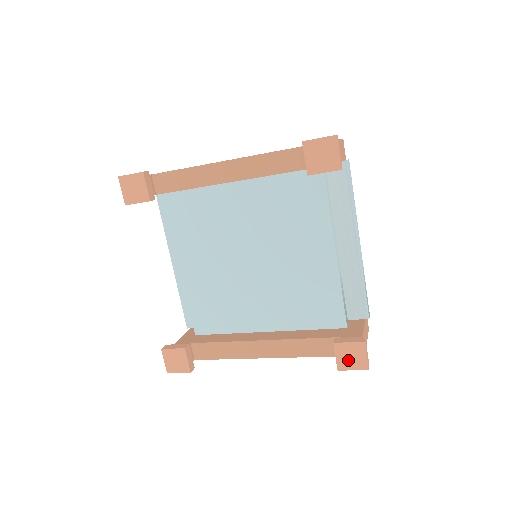
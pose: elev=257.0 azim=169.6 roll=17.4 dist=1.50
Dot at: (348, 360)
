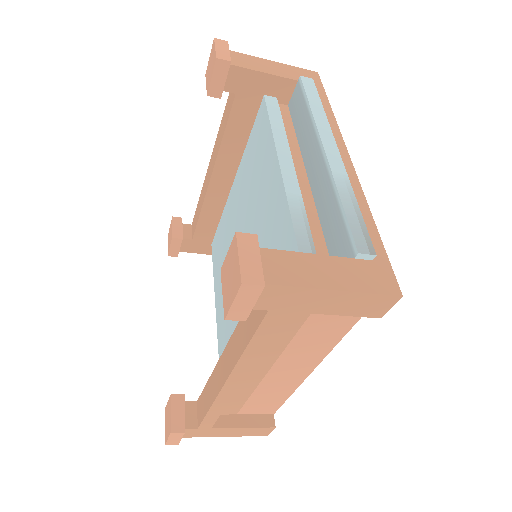
Dot at: (229, 287)
